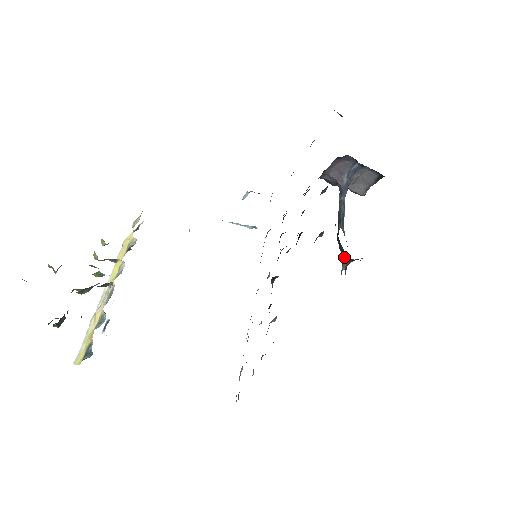
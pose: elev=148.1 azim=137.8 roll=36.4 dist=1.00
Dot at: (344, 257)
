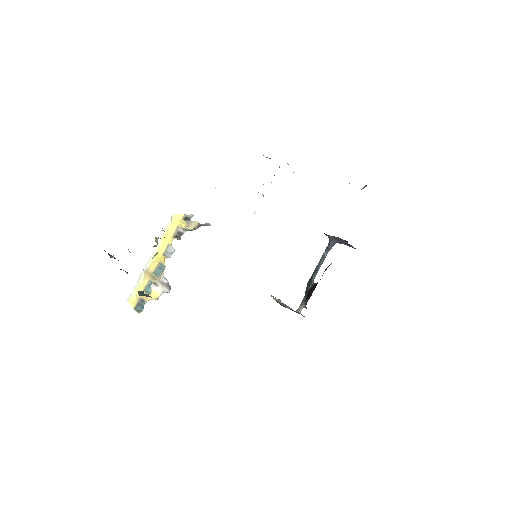
Dot at: (305, 301)
